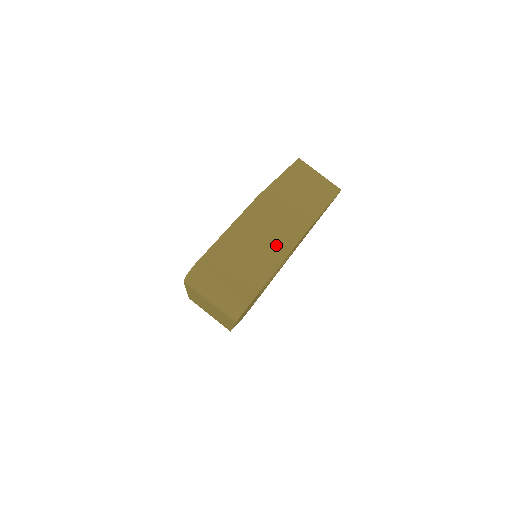
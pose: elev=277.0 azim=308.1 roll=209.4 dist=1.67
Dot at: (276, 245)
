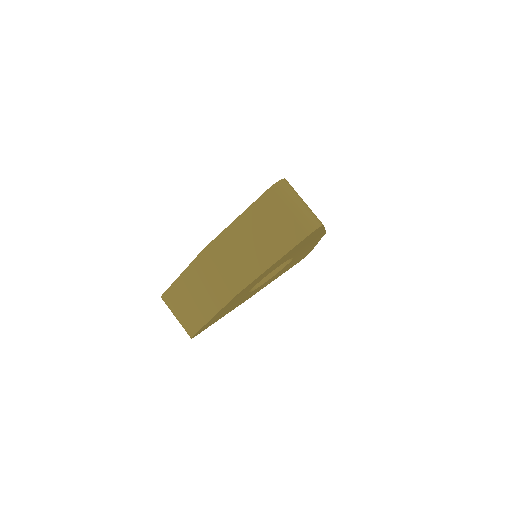
Dot at: occluded
